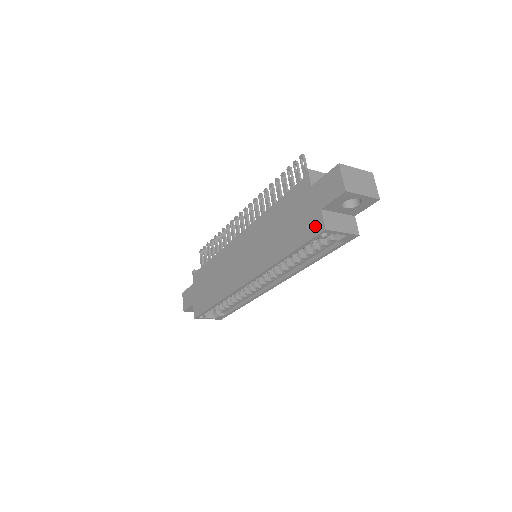
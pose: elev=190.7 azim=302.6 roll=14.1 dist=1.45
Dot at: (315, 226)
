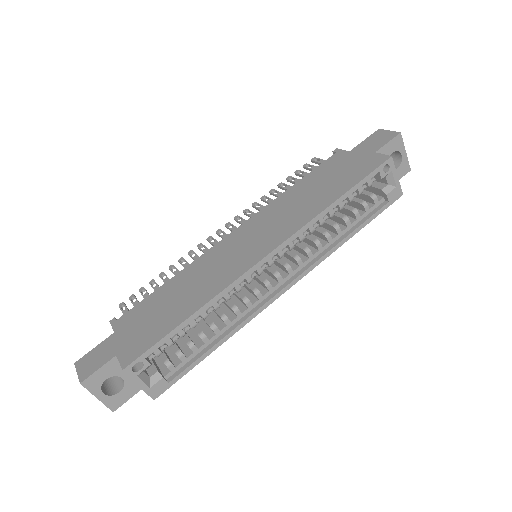
Dot at: (375, 162)
